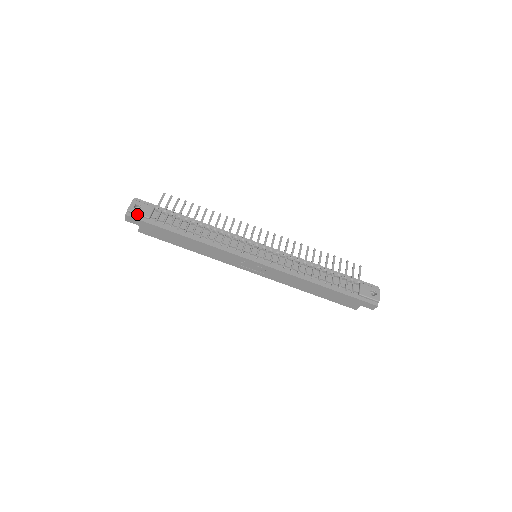
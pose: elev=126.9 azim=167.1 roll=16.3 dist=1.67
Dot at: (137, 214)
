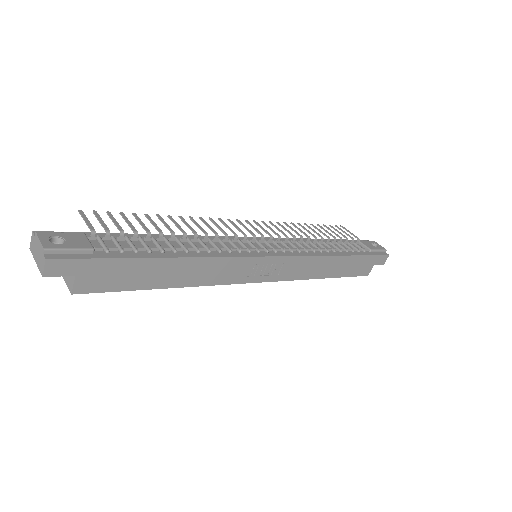
Dot at: (67, 250)
